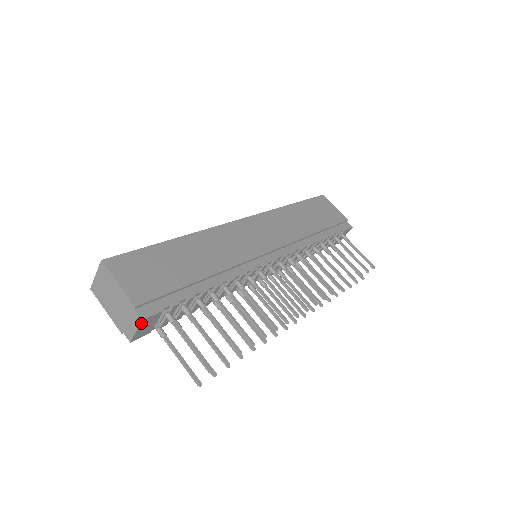
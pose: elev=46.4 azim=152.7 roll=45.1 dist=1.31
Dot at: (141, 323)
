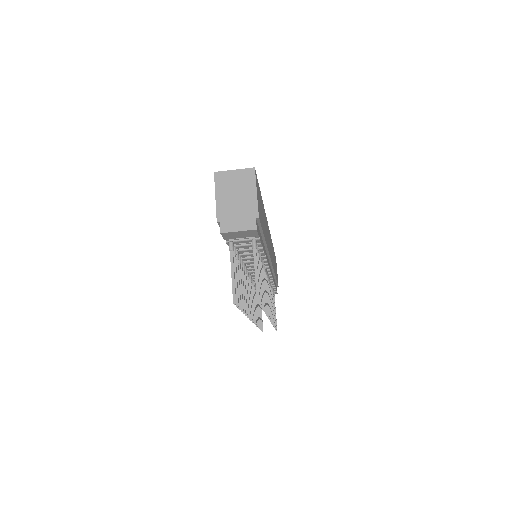
Dot at: (251, 230)
